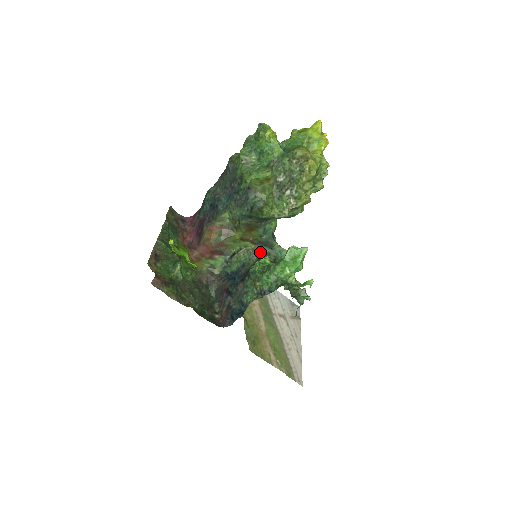
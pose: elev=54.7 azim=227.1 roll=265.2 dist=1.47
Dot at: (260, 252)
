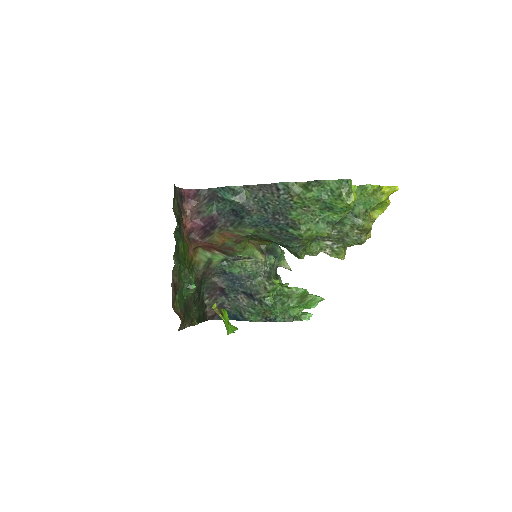
Dot at: (267, 265)
